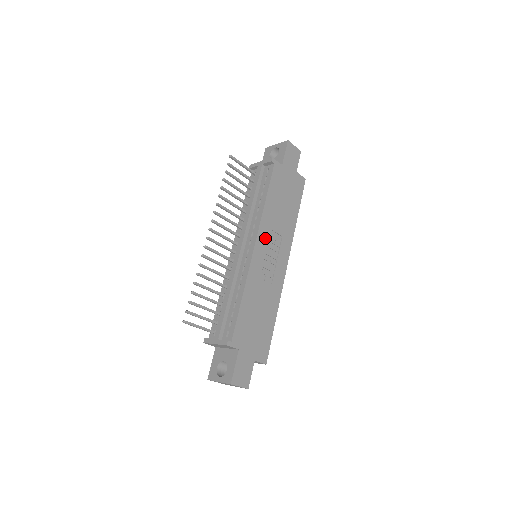
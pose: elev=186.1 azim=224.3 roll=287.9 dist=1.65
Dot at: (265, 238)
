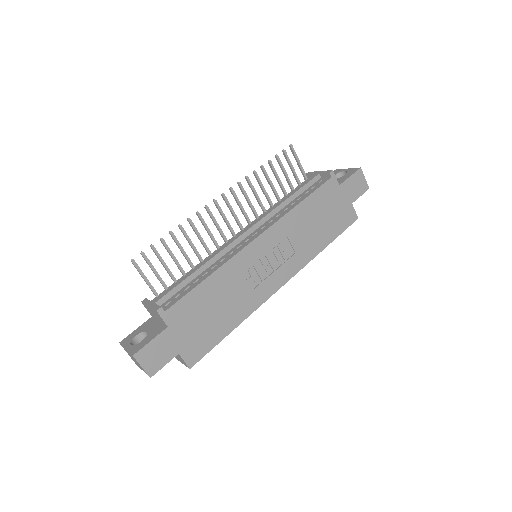
Dot at: (274, 239)
